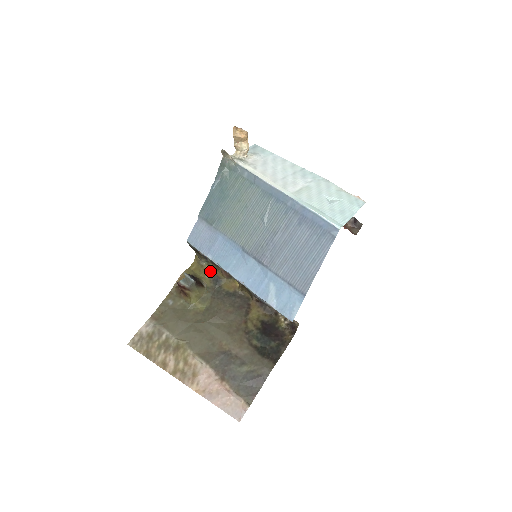
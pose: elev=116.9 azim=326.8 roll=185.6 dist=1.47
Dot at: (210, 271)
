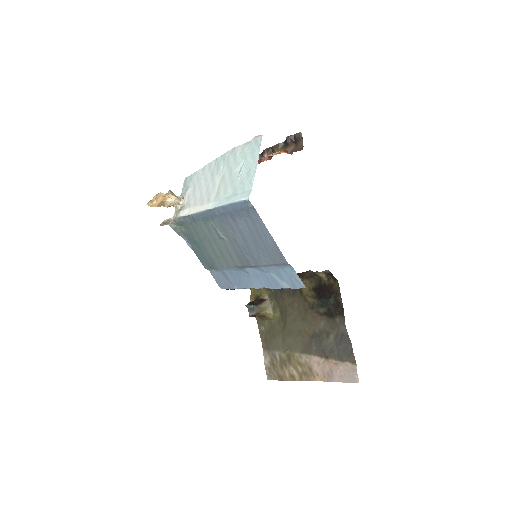
Dot at: occluded
